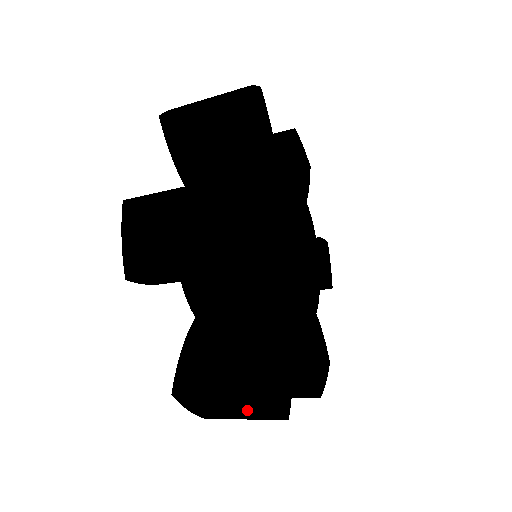
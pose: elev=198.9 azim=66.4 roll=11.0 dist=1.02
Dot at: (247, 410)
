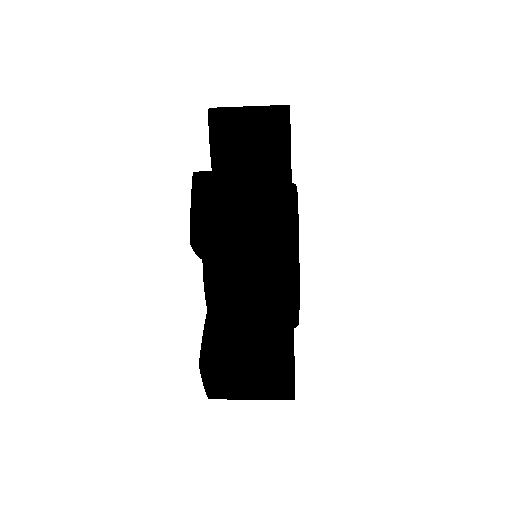
Dot at: occluded
